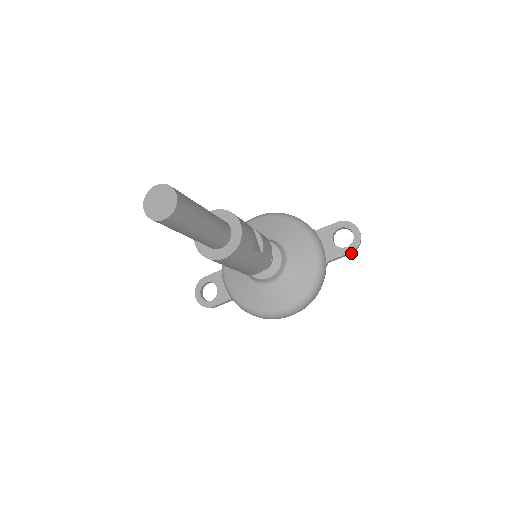
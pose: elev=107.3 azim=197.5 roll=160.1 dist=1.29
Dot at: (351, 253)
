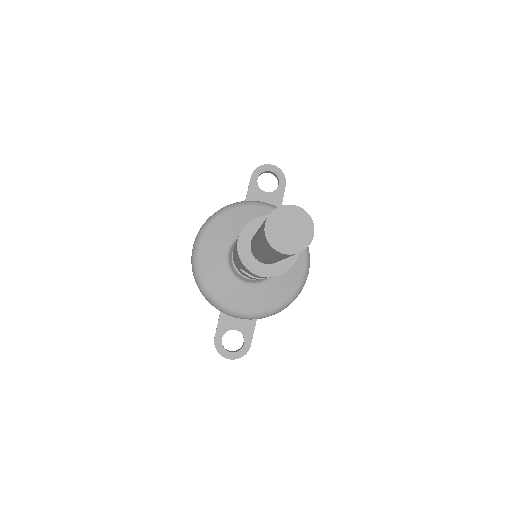
Dot at: (285, 185)
